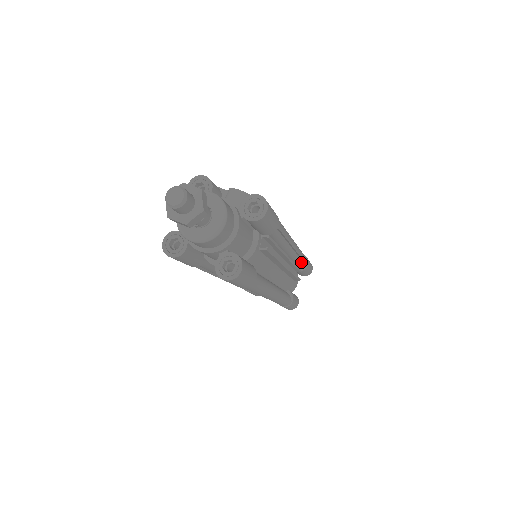
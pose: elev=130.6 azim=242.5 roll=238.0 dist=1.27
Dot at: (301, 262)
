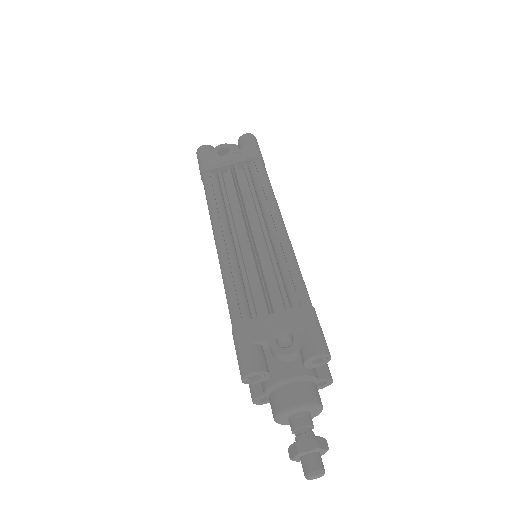
Dot at: occluded
